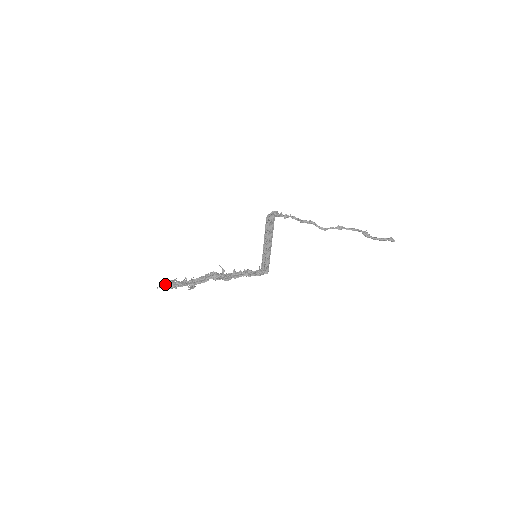
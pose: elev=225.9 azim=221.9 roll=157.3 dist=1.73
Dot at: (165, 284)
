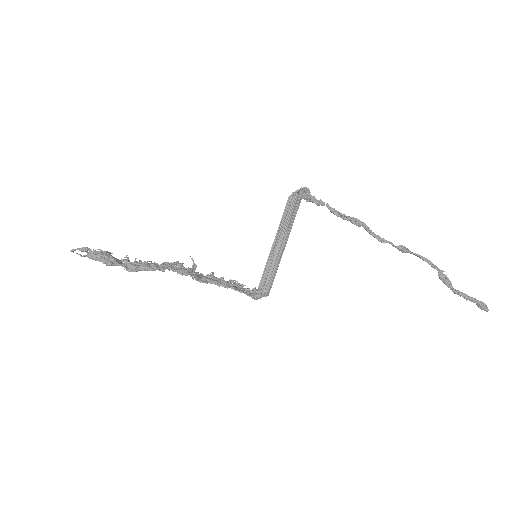
Dot at: occluded
